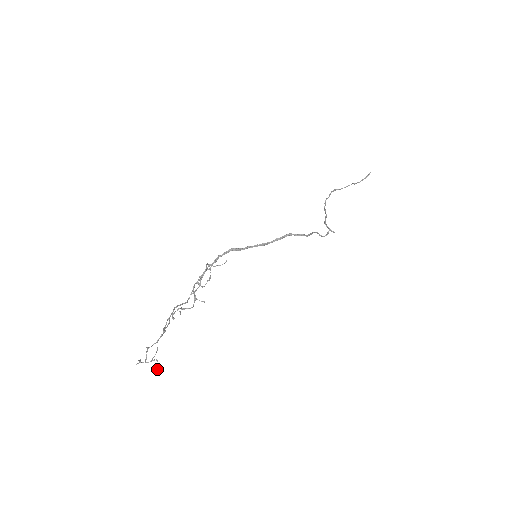
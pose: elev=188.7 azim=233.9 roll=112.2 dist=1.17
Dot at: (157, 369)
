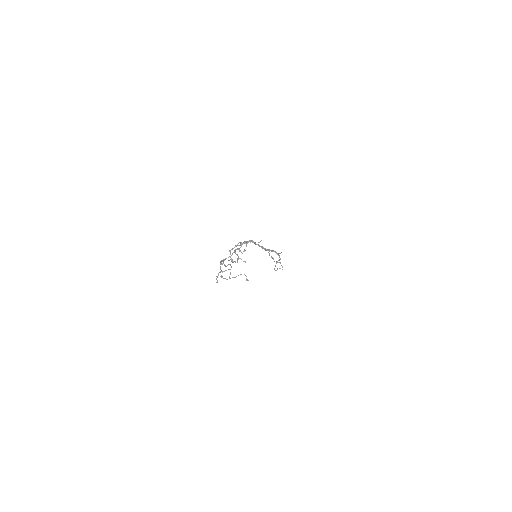
Dot at: (247, 279)
